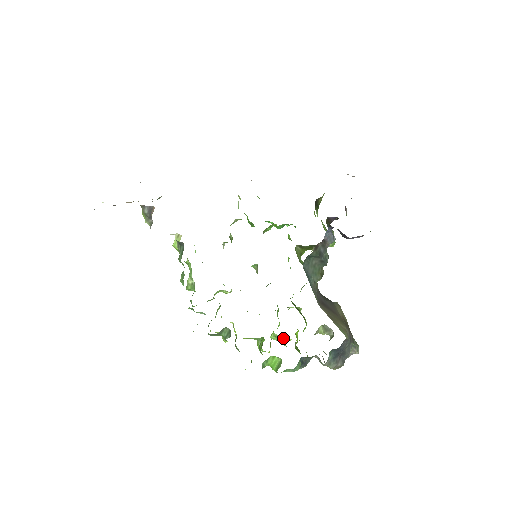
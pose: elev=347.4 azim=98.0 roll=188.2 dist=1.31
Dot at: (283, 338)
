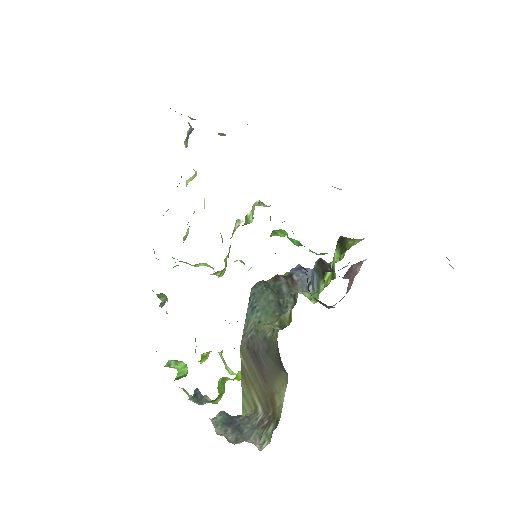
Dot at: occluded
